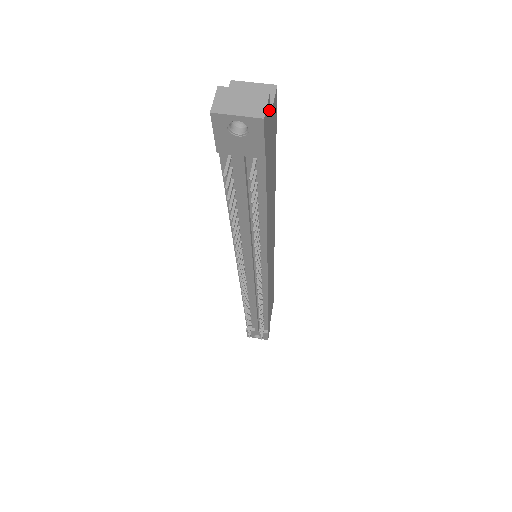
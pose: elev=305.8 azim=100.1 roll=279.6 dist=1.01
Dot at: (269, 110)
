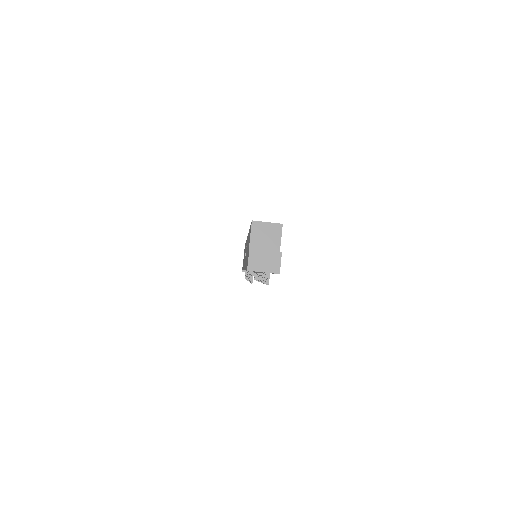
Dot at: occluded
